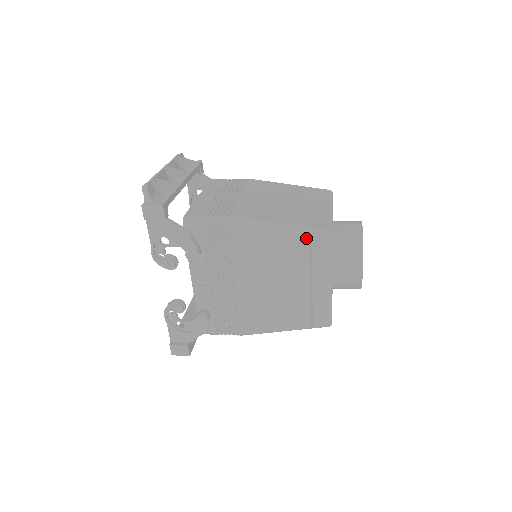
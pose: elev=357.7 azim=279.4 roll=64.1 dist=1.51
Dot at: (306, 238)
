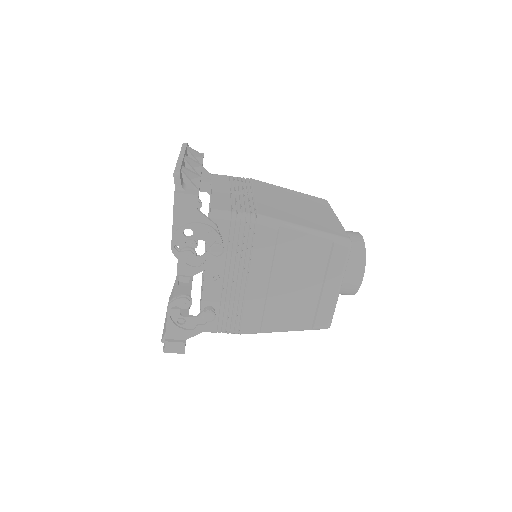
Dot at: (328, 244)
